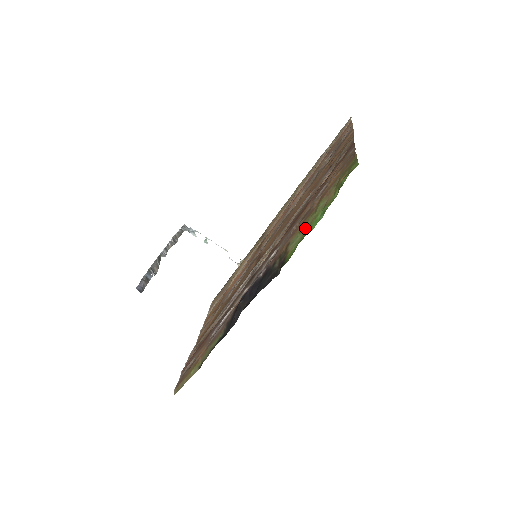
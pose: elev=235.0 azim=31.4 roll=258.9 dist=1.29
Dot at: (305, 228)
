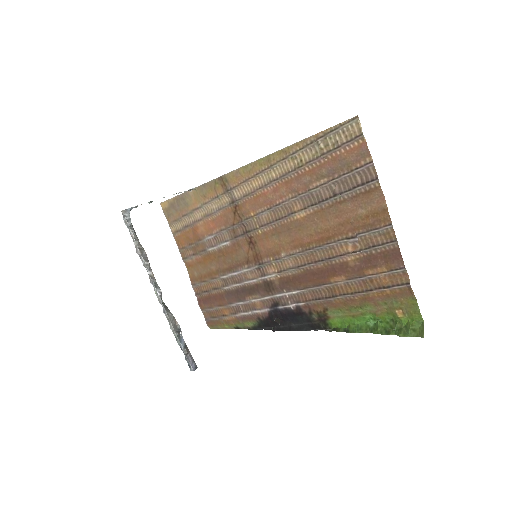
Dot at: (349, 313)
